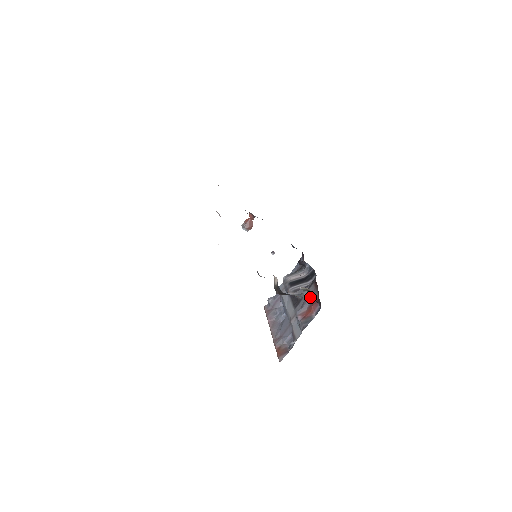
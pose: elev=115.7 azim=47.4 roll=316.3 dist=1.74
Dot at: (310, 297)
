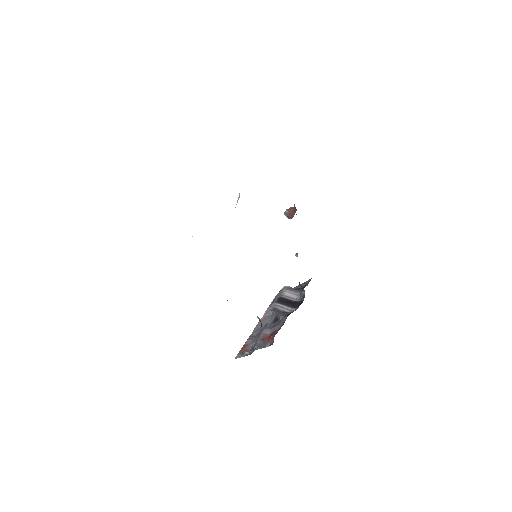
Dot at: (278, 325)
